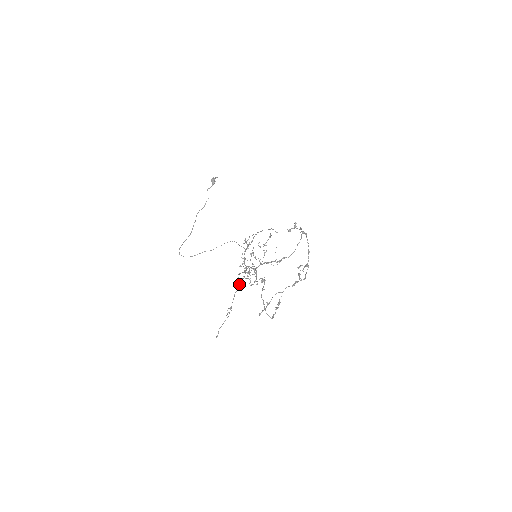
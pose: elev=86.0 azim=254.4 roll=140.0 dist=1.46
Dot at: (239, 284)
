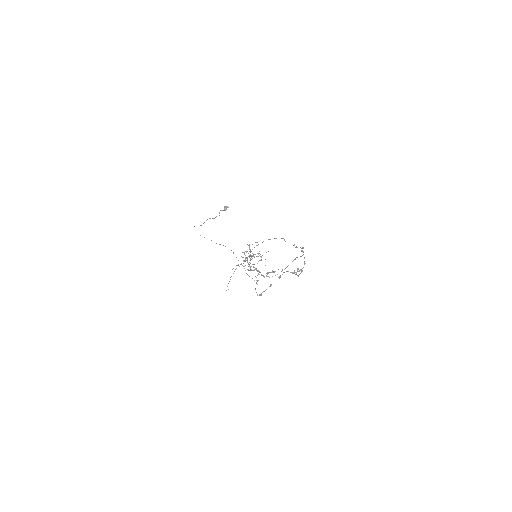
Dot at: (250, 255)
